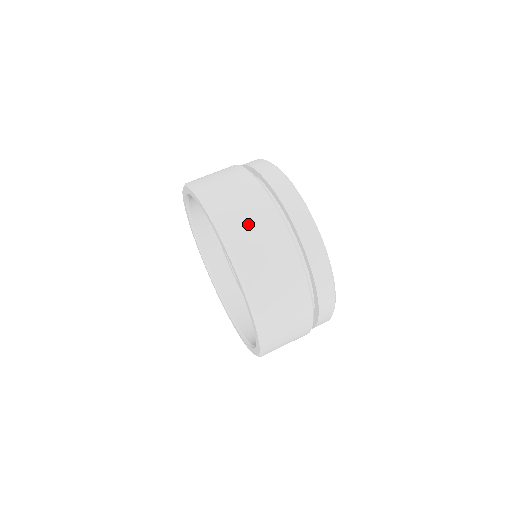
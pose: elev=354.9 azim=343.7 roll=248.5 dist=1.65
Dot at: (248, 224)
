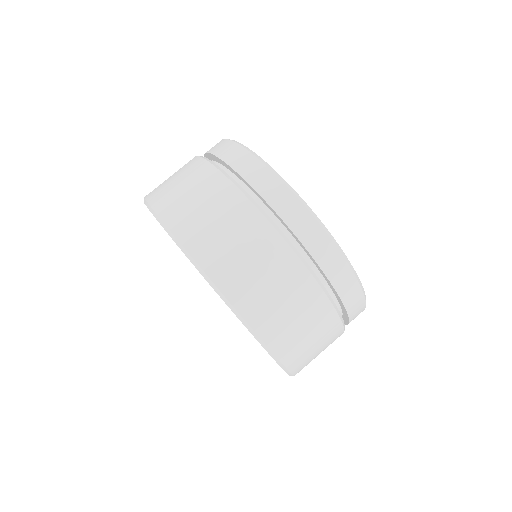
Dot at: (226, 240)
